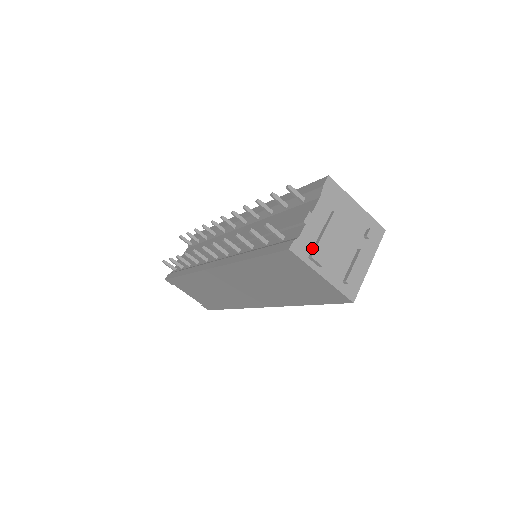
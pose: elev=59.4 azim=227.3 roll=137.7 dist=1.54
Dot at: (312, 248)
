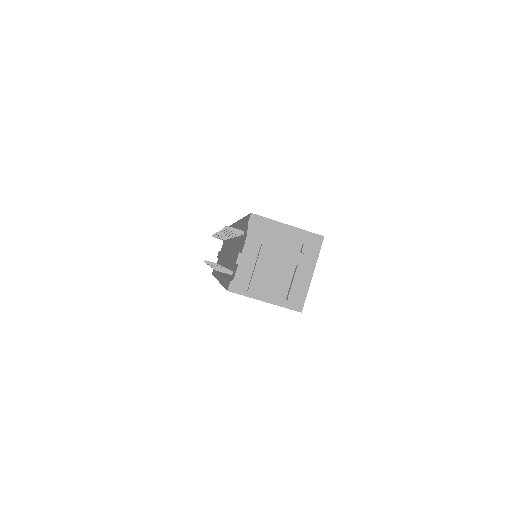
Dot at: (249, 282)
